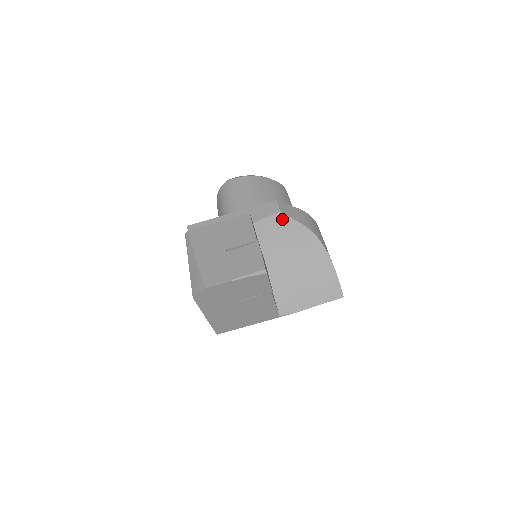
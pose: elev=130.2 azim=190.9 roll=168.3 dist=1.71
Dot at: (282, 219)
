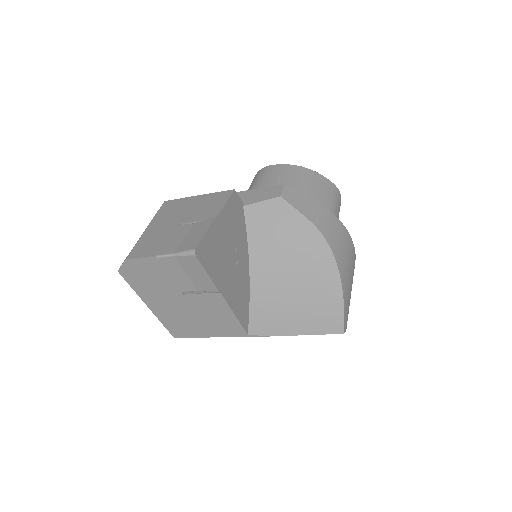
Dot at: (282, 208)
